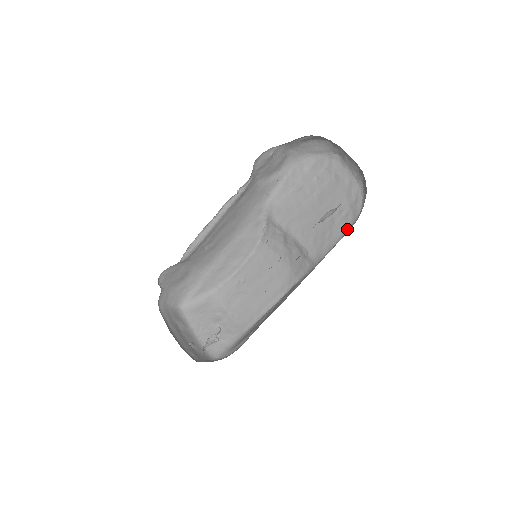
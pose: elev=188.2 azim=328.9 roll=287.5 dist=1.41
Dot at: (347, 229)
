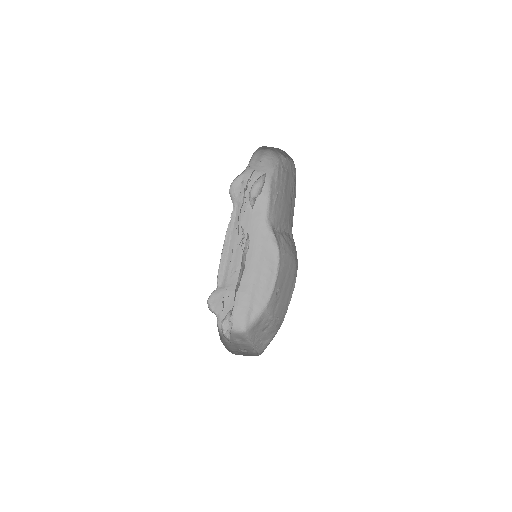
Dot at: (295, 197)
